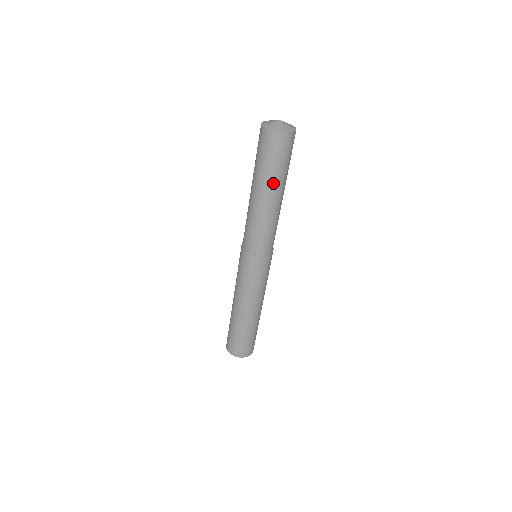
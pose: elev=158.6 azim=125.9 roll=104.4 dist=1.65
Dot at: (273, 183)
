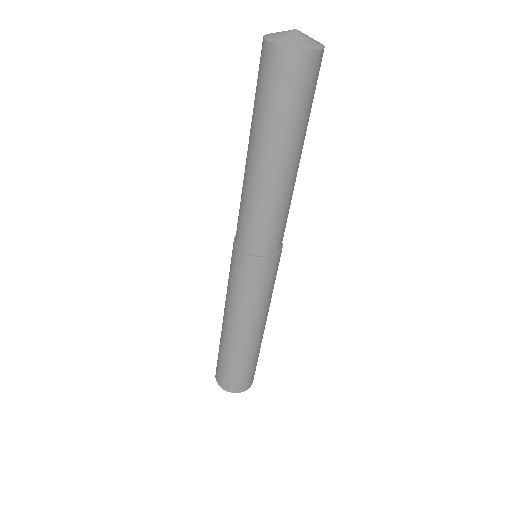
Dot at: (263, 137)
